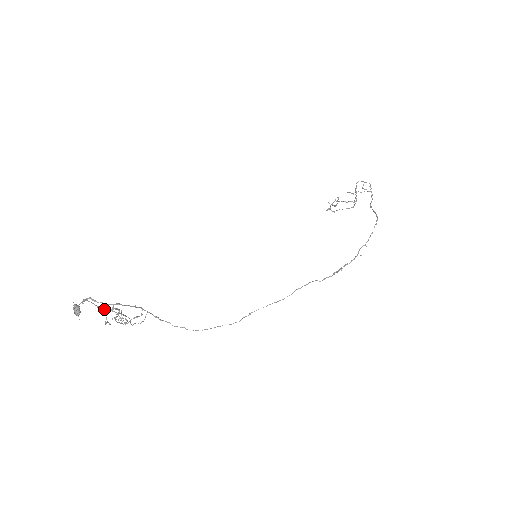
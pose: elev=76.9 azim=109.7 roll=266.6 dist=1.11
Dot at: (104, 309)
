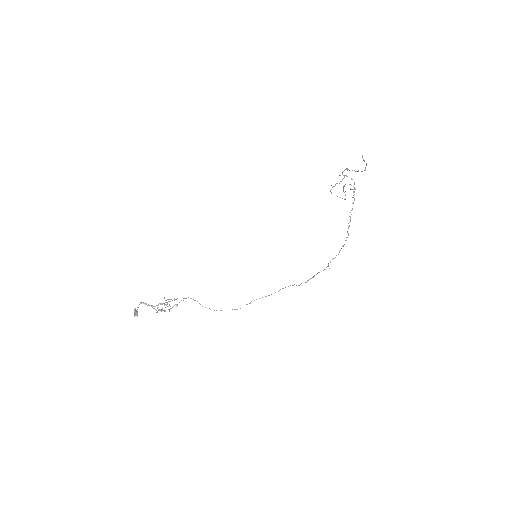
Dot at: occluded
